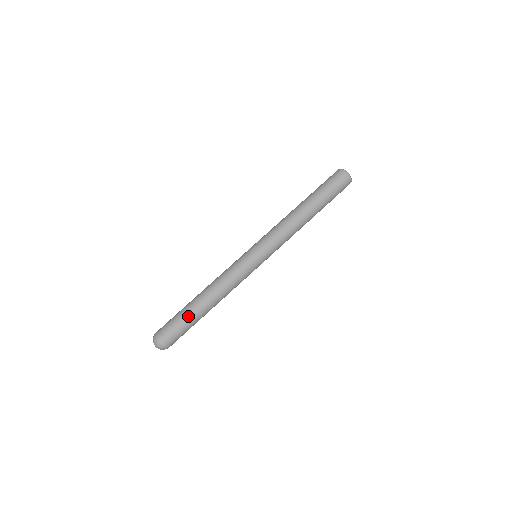
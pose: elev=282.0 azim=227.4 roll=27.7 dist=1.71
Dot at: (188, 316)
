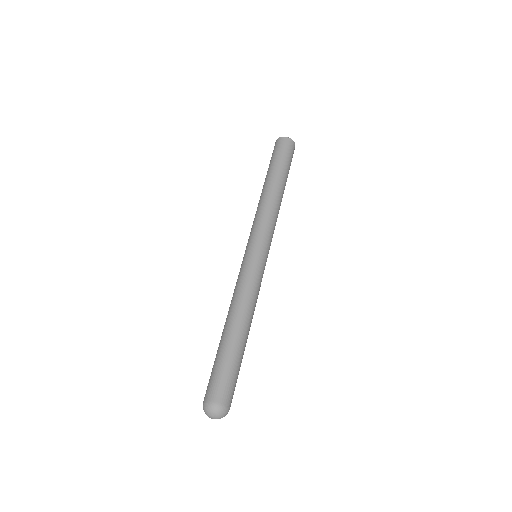
Dot at: (218, 355)
